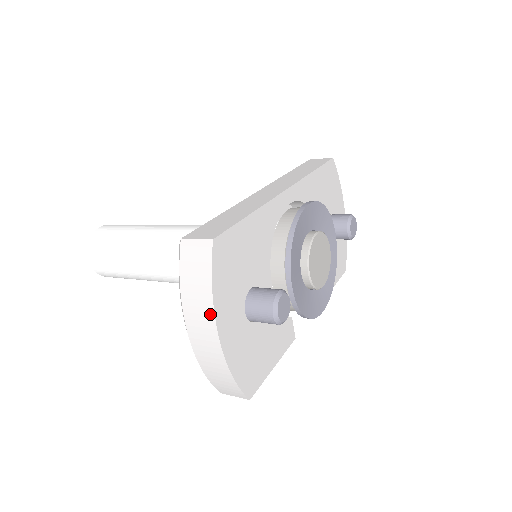
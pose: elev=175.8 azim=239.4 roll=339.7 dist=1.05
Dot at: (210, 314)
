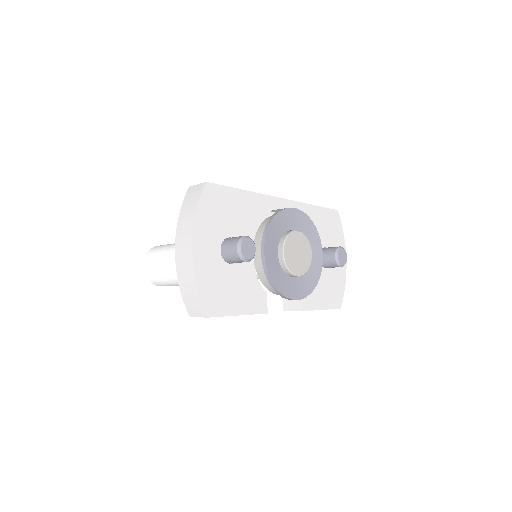
Dot at: (191, 228)
